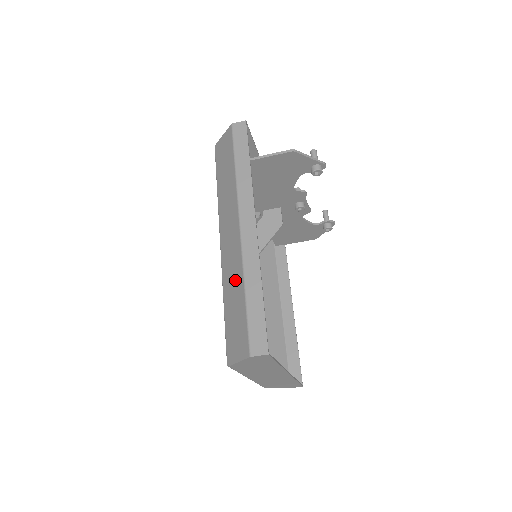
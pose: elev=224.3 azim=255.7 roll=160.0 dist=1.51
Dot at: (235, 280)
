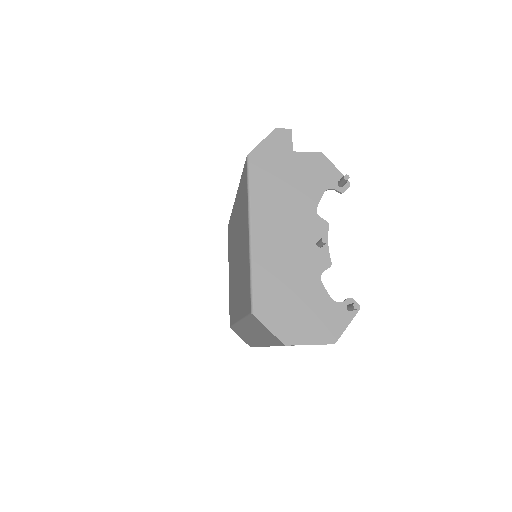
Dot at: (249, 339)
